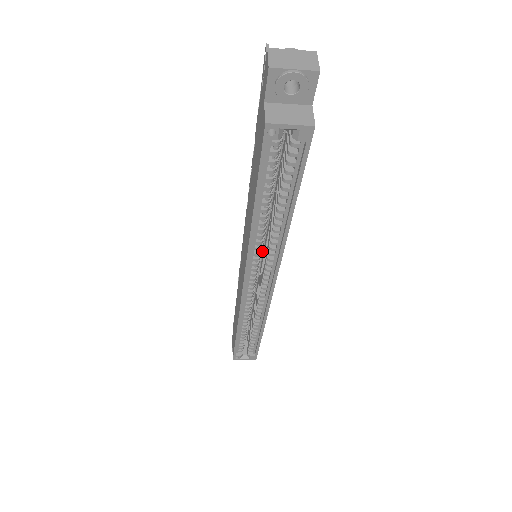
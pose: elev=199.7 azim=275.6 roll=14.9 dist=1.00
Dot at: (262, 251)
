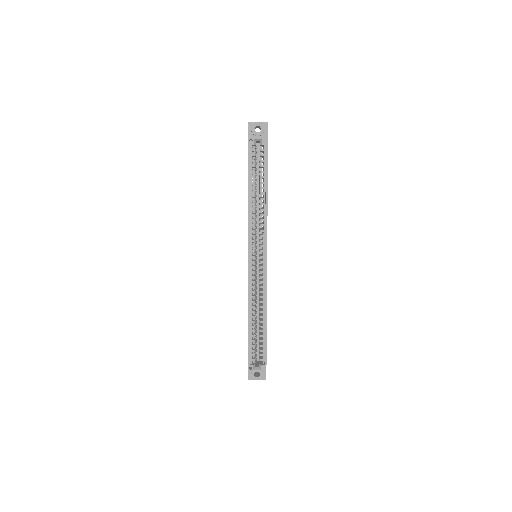
Dot at: (258, 246)
